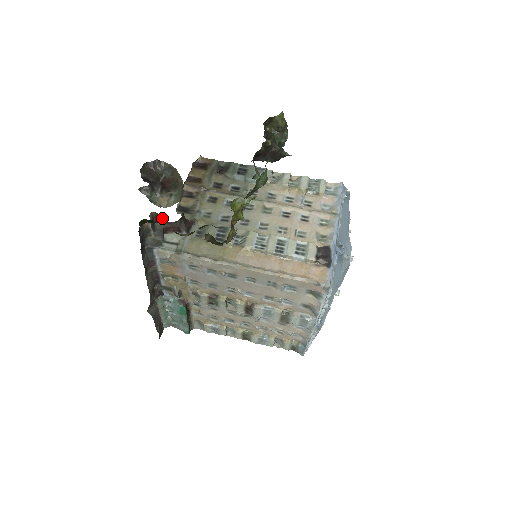
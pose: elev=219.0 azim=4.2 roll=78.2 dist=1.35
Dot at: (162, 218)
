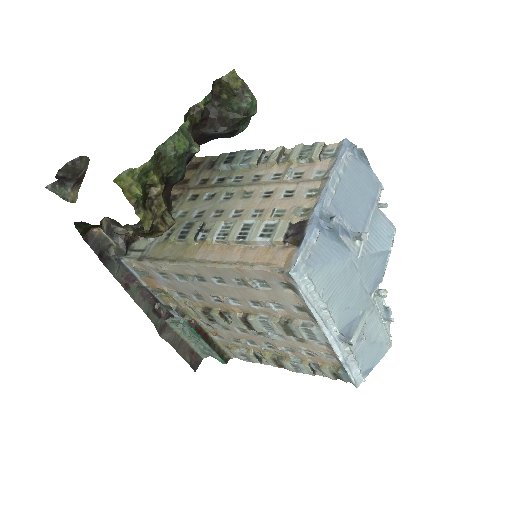
Dot at: (117, 223)
